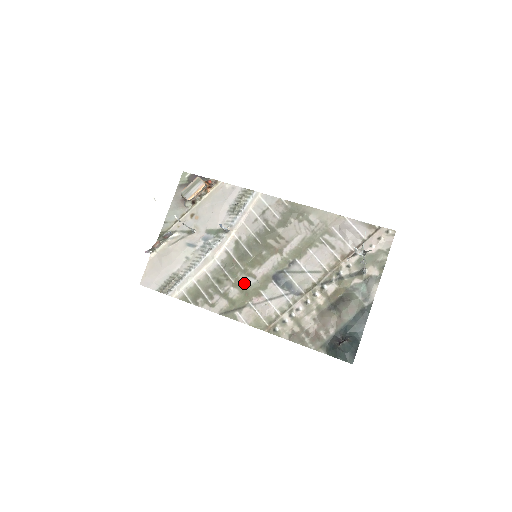
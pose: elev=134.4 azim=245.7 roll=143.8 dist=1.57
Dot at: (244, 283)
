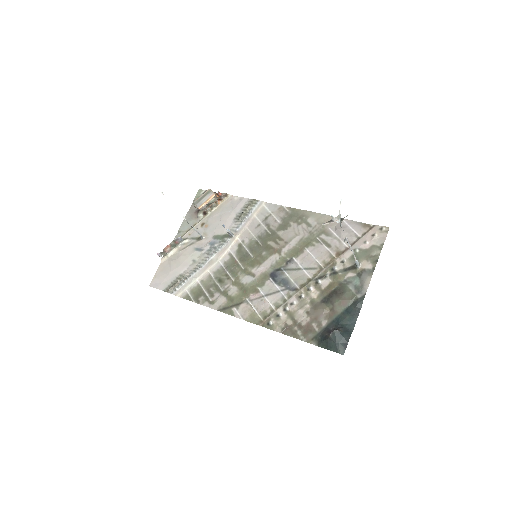
Dot at: (243, 281)
